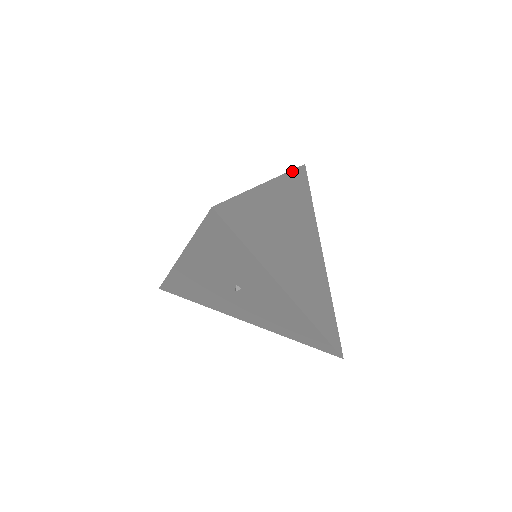
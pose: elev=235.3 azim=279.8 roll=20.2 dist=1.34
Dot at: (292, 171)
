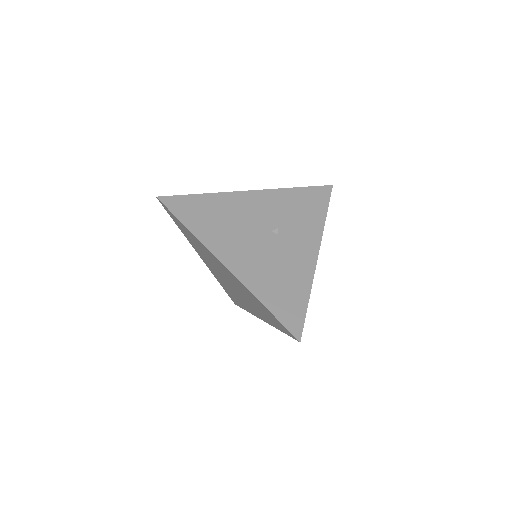
Dot at: occluded
